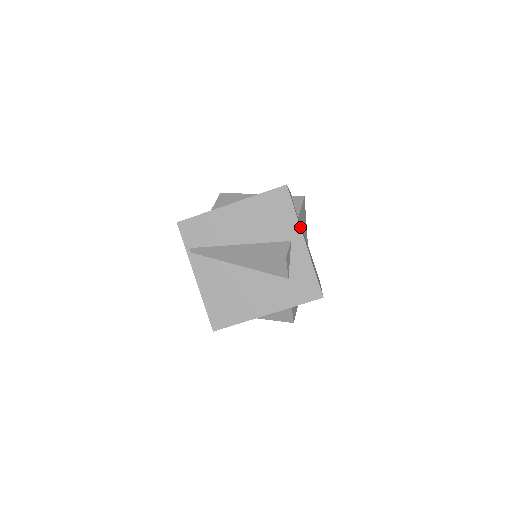
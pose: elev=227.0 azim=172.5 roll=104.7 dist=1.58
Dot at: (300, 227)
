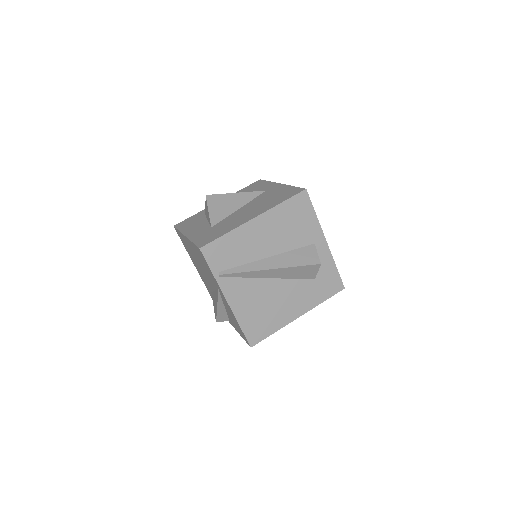
Dot at: (321, 229)
